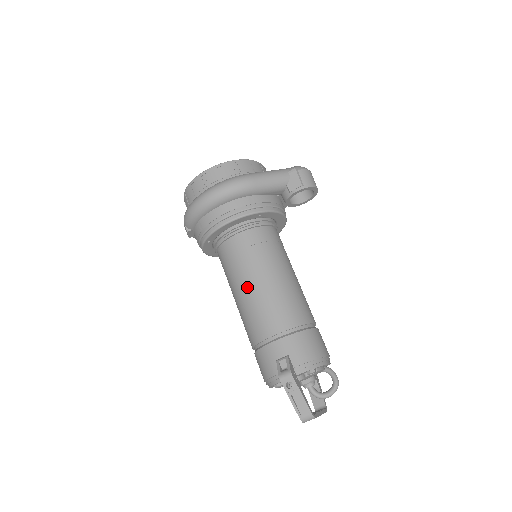
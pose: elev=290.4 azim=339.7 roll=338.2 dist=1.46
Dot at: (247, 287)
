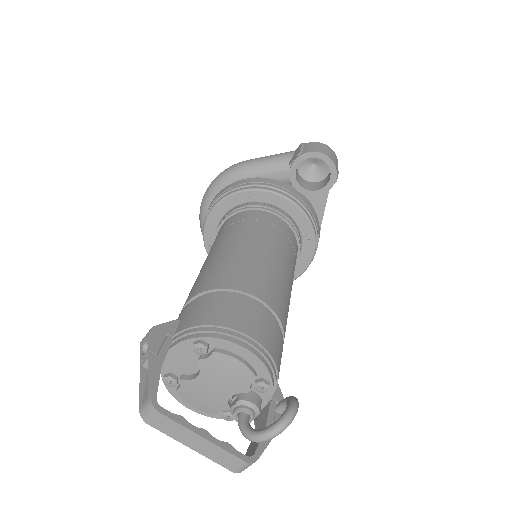
Dot at: occluded
